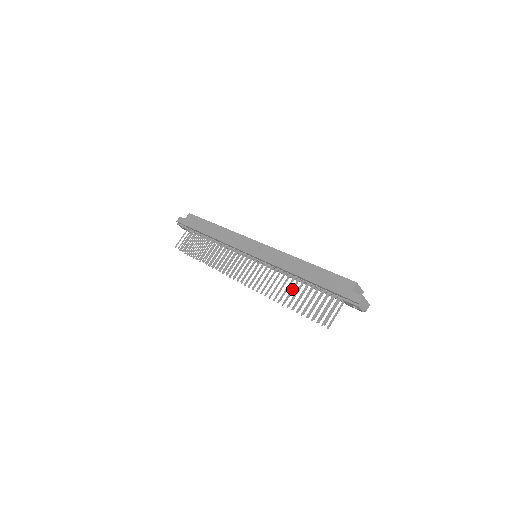
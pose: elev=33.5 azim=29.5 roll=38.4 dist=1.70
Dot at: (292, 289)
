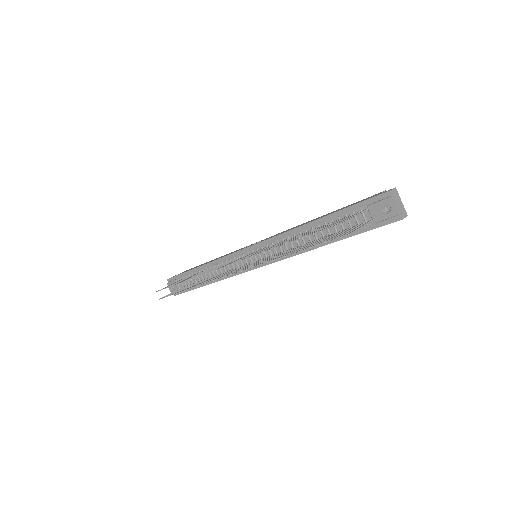
Dot at: (299, 236)
